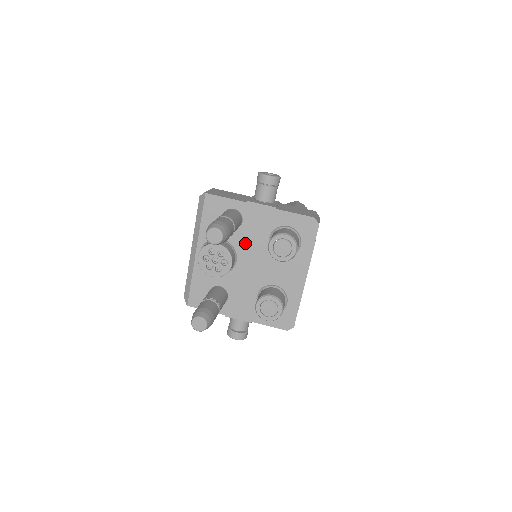
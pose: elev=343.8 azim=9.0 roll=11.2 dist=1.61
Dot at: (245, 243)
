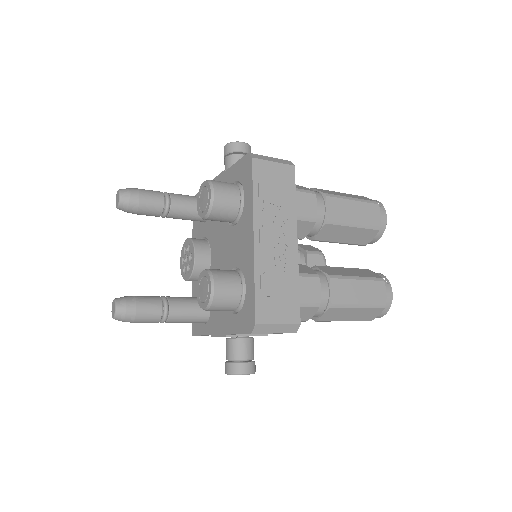
Dot at: (214, 229)
